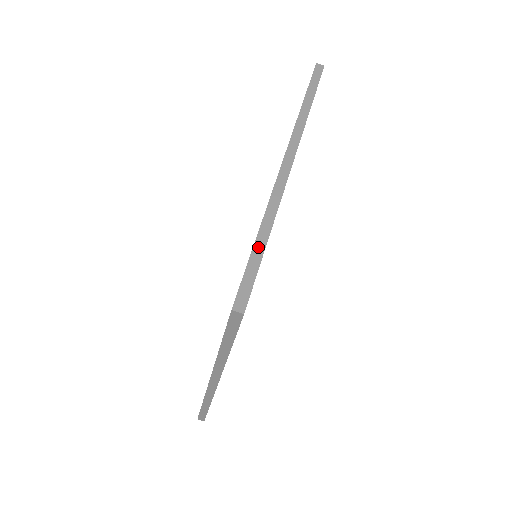
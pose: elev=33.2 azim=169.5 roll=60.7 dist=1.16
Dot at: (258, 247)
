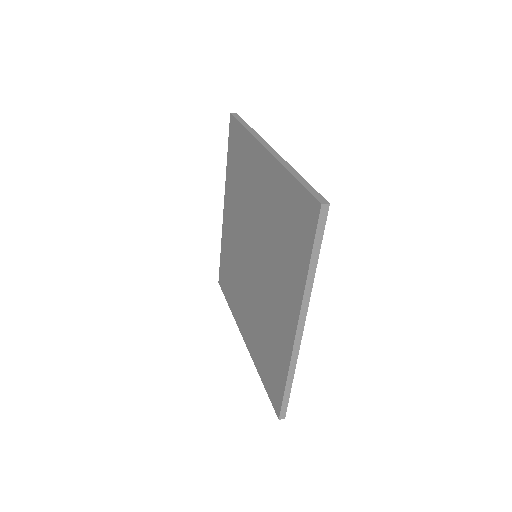
Dot at: (301, 180)
